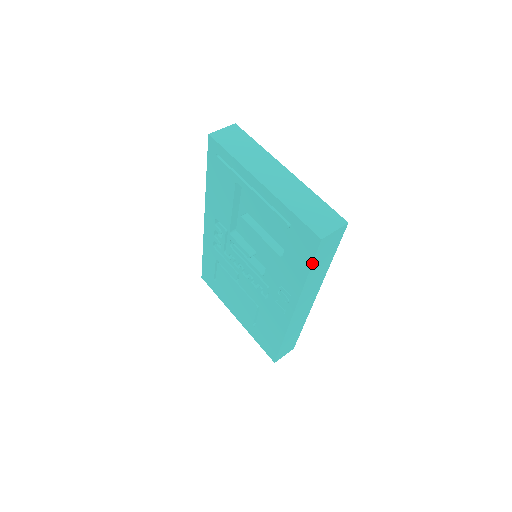
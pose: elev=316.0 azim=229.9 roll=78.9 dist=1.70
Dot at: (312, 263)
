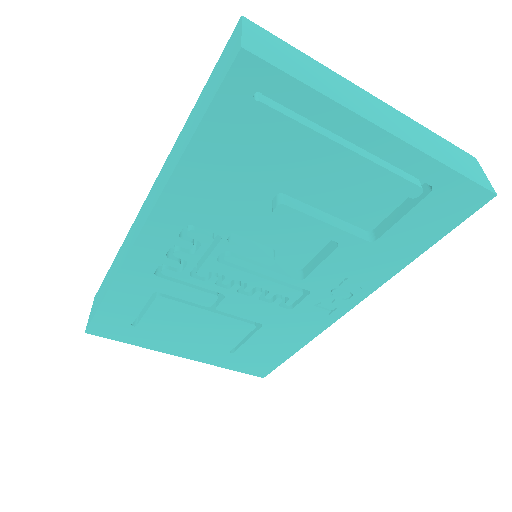
Dot at: occluded
